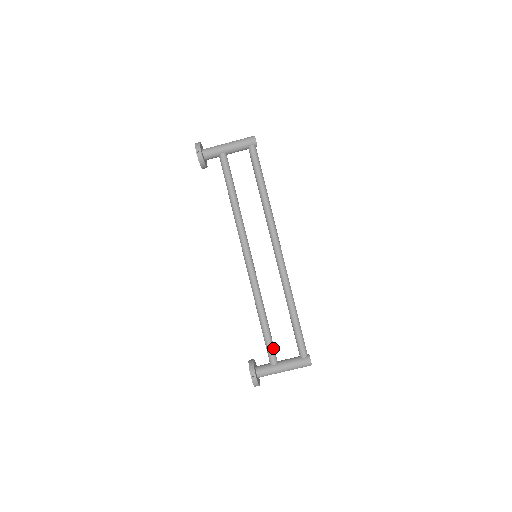
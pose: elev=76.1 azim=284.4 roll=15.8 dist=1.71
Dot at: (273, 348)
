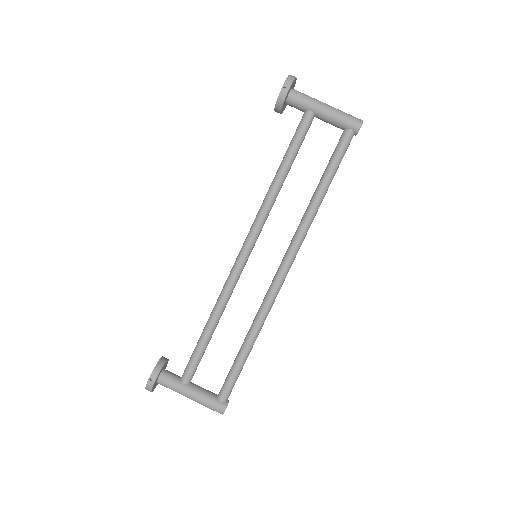
Dot at: (196, 366)
